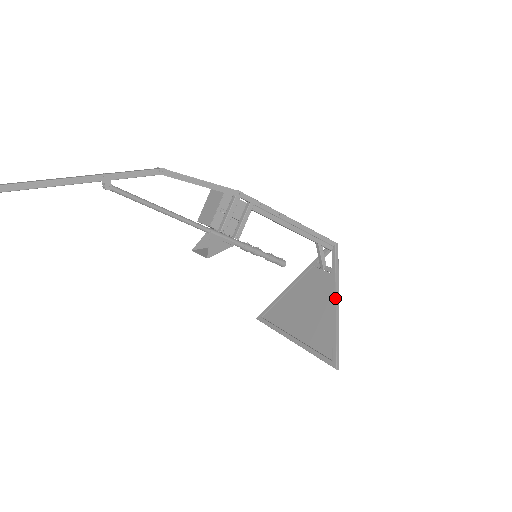
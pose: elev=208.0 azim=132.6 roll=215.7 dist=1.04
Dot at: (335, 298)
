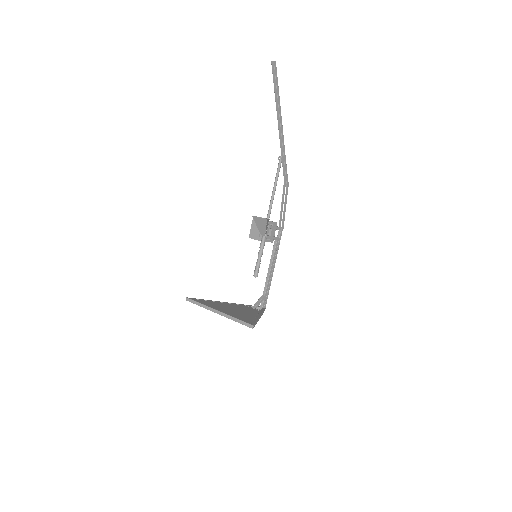
Dot at: (260, 315)
